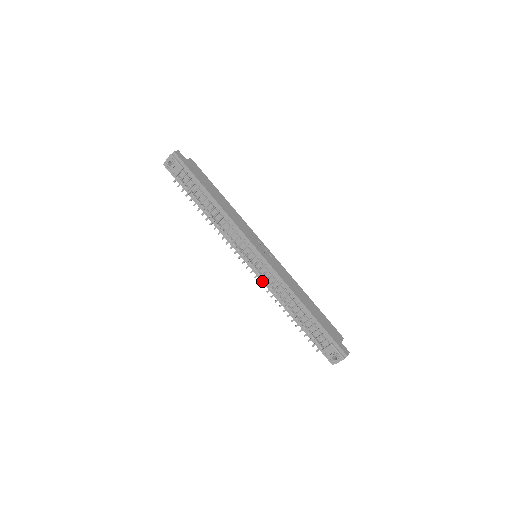
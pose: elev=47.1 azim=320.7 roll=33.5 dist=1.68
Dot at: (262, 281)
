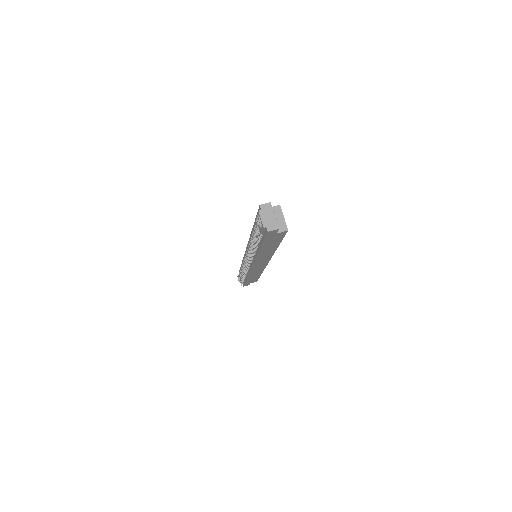
Dot at: (254, 262)
